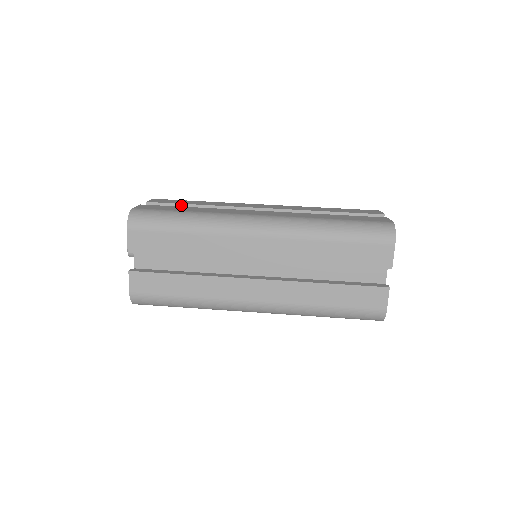
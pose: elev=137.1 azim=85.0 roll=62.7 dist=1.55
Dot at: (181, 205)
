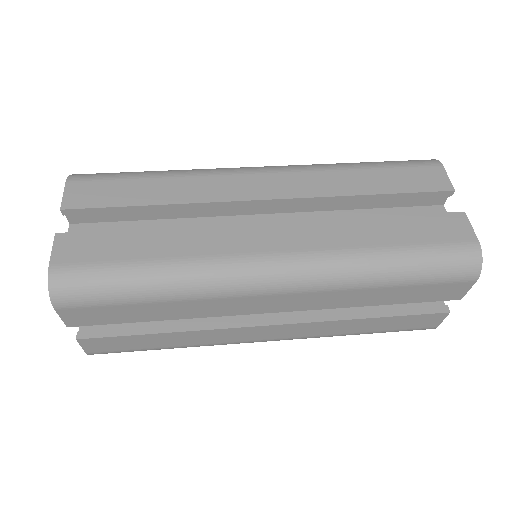
Dot at: occluded
